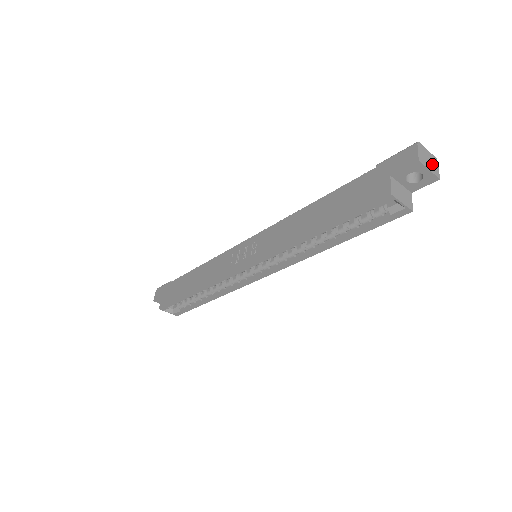
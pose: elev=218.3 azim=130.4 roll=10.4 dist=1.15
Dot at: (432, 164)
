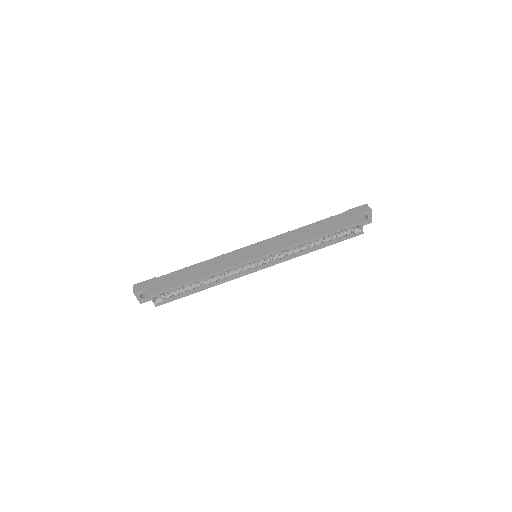
Dot at: occluded
